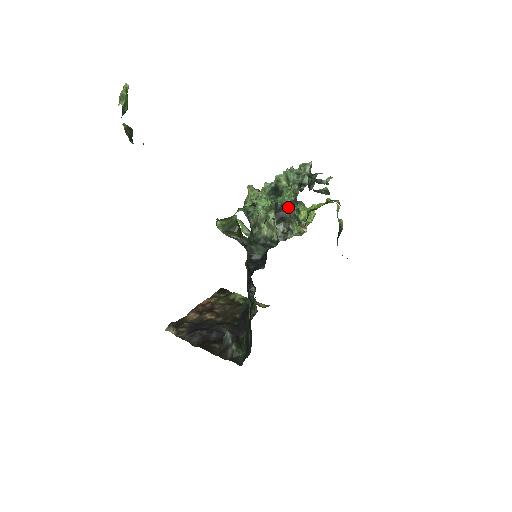
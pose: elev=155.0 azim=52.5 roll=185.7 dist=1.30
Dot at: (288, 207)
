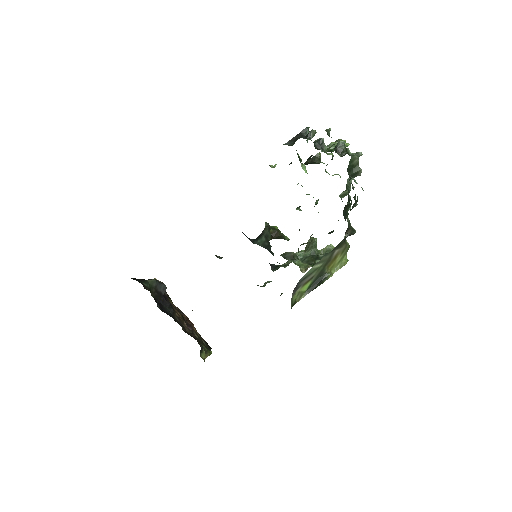
Dot at: (308, 136)
